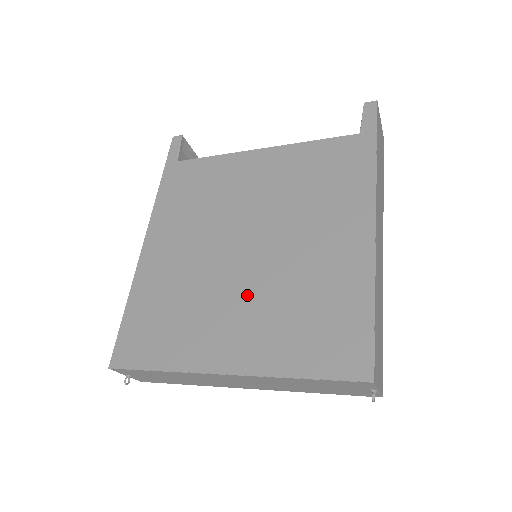
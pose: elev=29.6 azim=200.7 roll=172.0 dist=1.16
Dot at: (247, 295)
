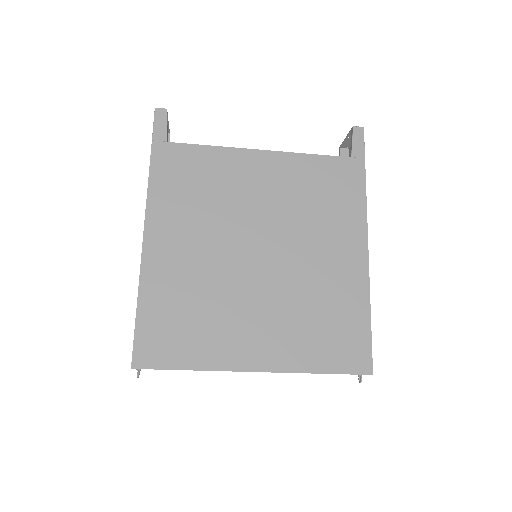
Dot at: (267, 301)
